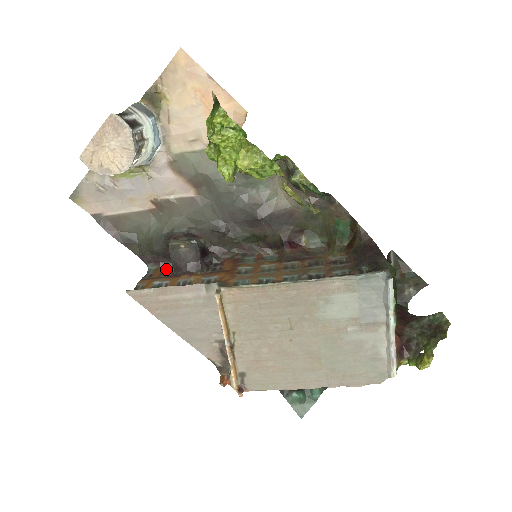
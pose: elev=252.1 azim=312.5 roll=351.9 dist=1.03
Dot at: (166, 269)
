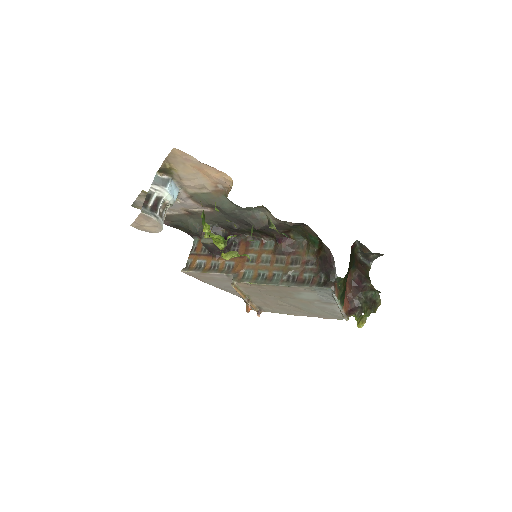
Dot at: occluded
